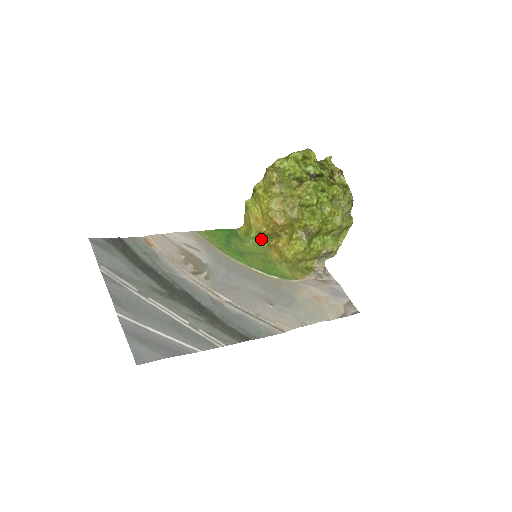
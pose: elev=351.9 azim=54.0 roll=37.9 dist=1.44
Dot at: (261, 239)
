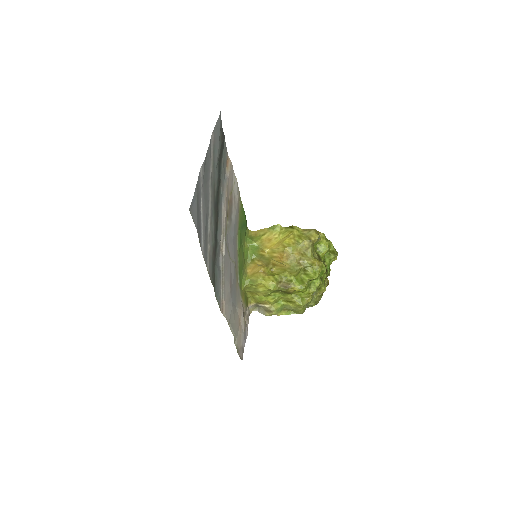
Dot at: (254, 252)
